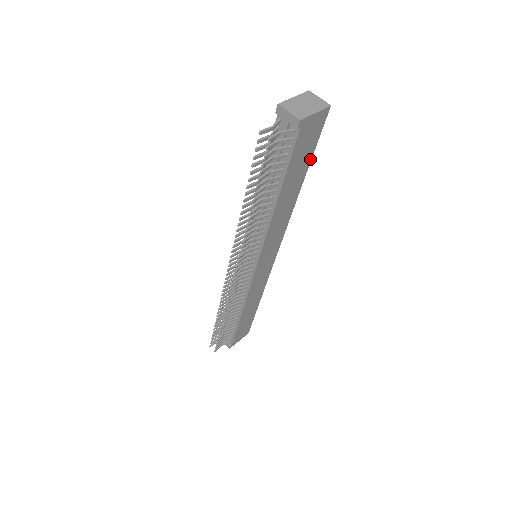
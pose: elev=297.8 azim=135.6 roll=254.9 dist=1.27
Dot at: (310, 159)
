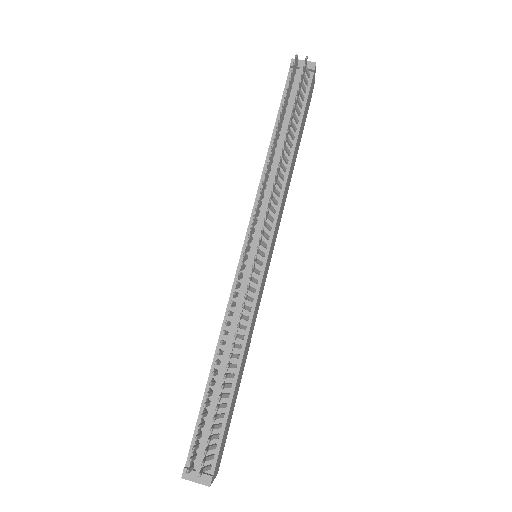
Dot at: (302, 133)
